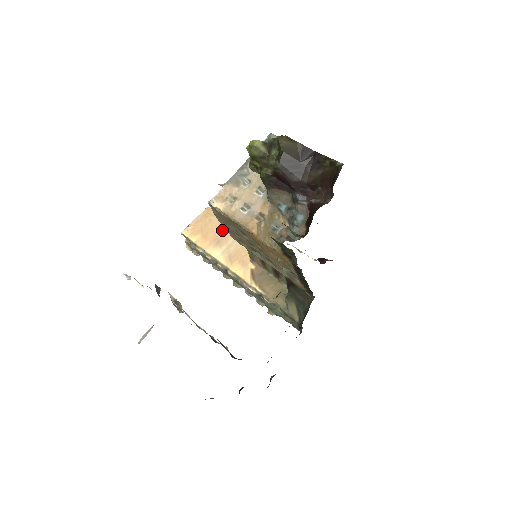
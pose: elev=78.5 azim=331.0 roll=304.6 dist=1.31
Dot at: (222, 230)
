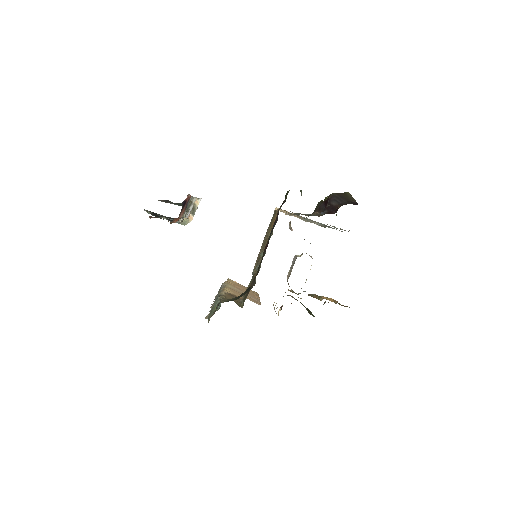
Dot at: (249, 293)
